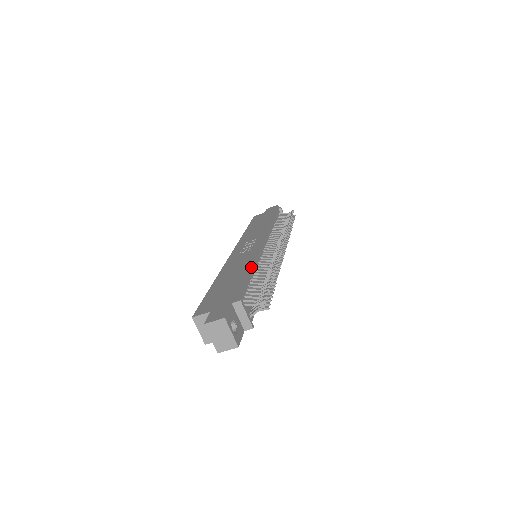
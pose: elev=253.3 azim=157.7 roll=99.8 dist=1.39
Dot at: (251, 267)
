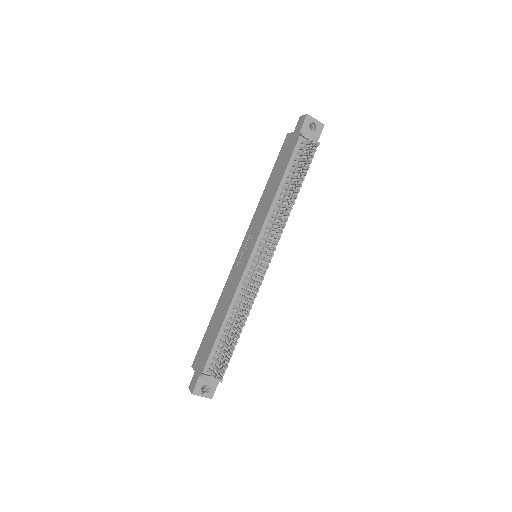
Dot at: (225, 316)
